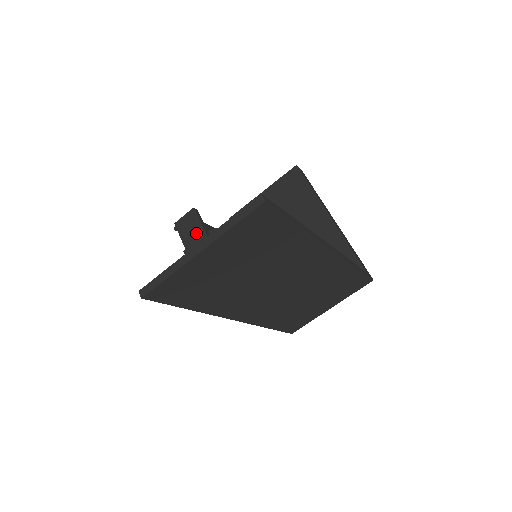
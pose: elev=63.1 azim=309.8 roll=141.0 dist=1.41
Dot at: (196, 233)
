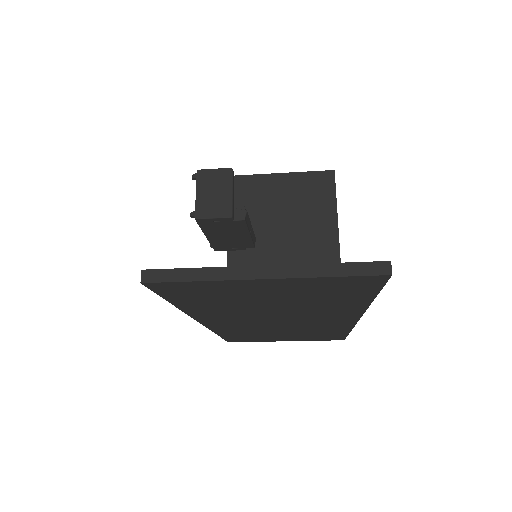
Dot at: (220, 202)
